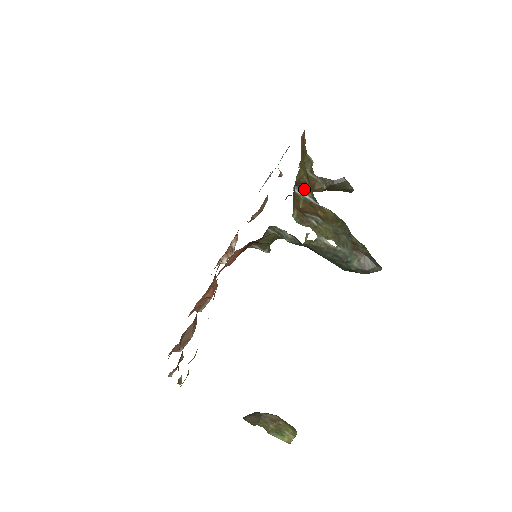
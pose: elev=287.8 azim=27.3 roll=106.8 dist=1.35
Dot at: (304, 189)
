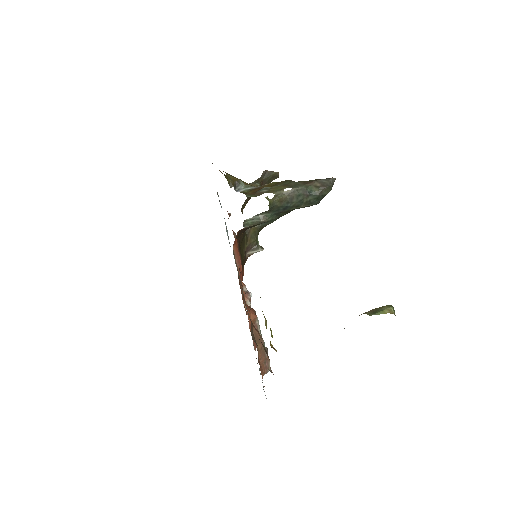
Dot at: (242, 186)
